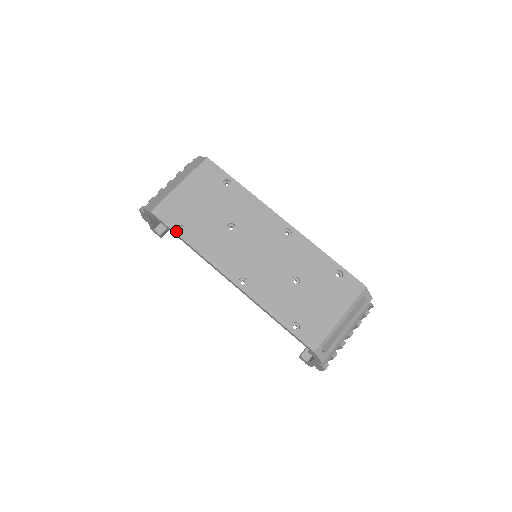
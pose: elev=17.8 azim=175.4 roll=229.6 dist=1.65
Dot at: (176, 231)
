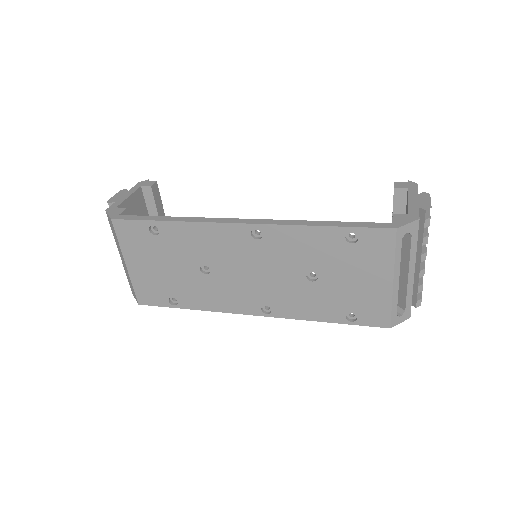
Dot at: (172, 306)
